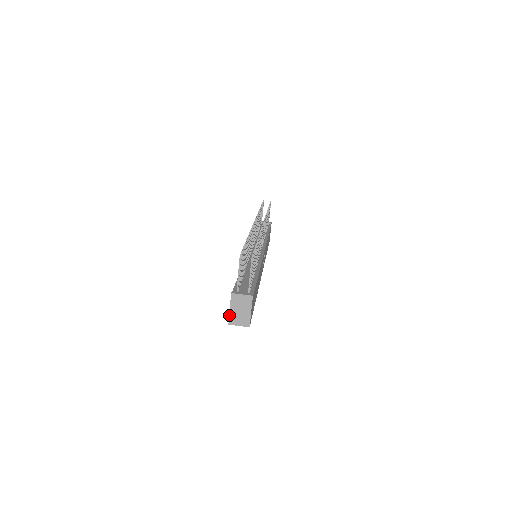
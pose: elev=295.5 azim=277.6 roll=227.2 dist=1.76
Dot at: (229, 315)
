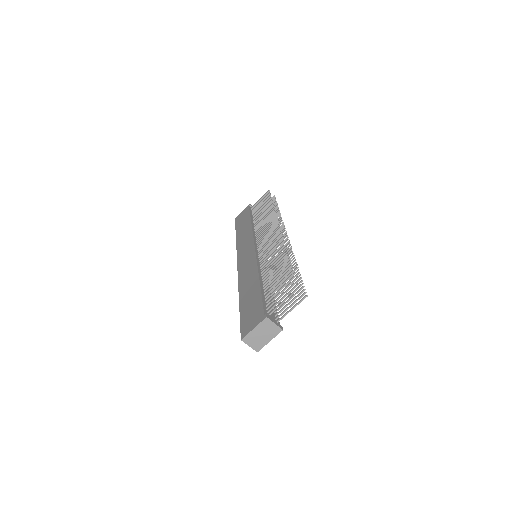
Dot at: (248, 333)
